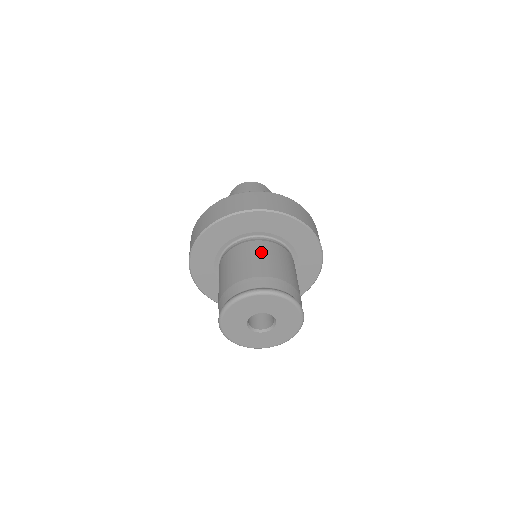
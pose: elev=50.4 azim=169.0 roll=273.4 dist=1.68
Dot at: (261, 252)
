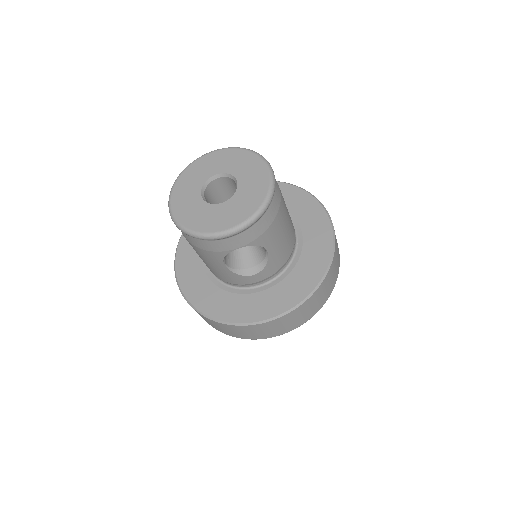
Dot at: occluded
